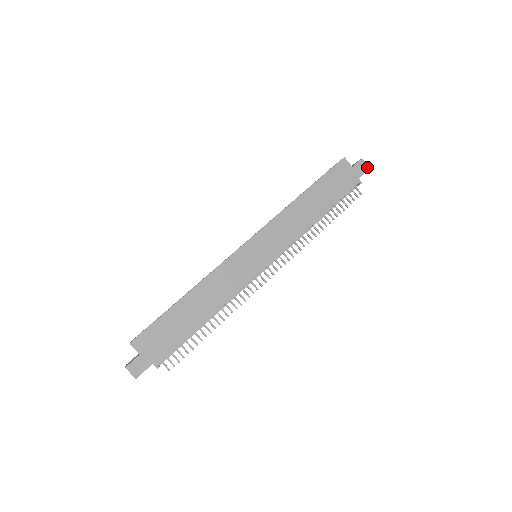
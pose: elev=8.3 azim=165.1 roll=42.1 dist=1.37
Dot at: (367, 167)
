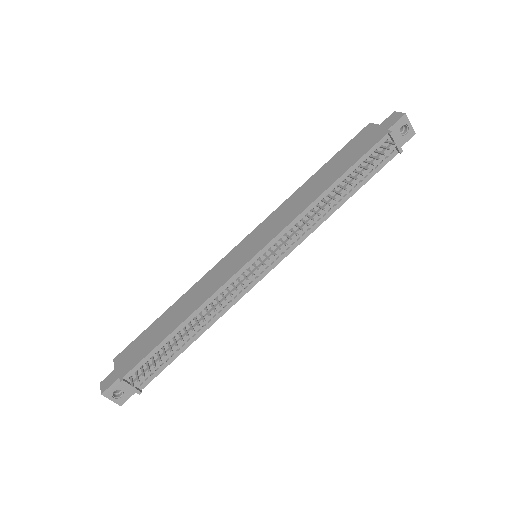
Dot at: (401, 115)
